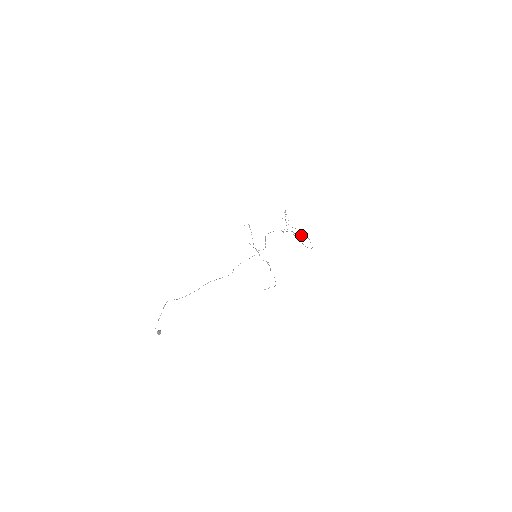
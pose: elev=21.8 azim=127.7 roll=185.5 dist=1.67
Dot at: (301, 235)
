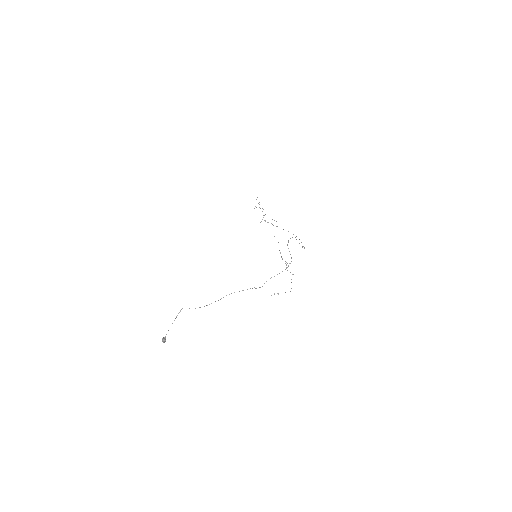
Dot at: (283, 229)
